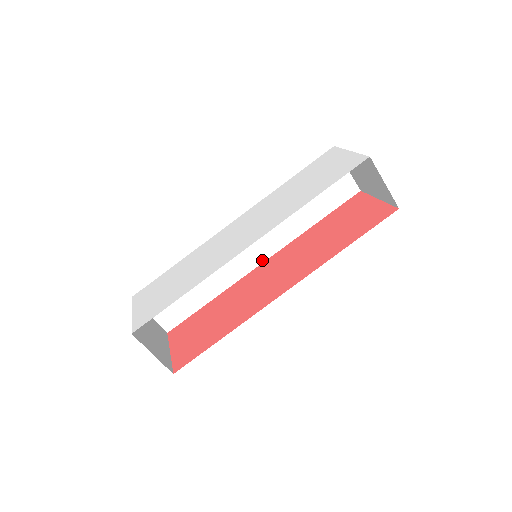
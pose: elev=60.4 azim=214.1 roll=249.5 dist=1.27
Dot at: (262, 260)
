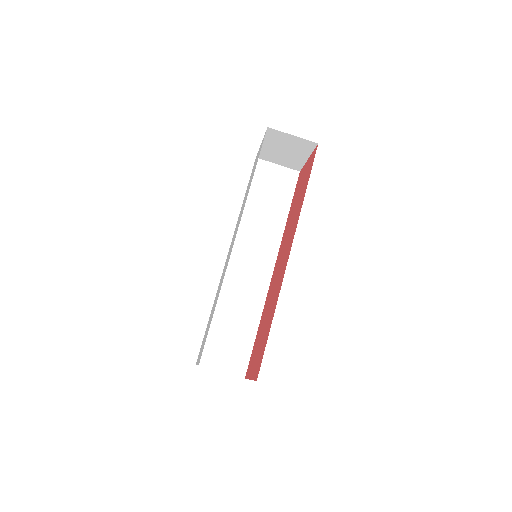
Dot at: (272, 268)
